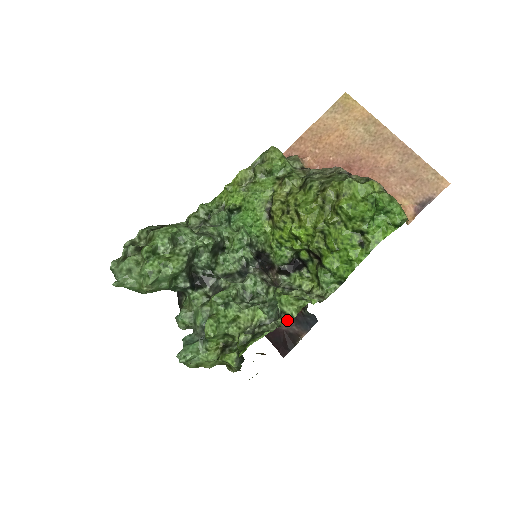
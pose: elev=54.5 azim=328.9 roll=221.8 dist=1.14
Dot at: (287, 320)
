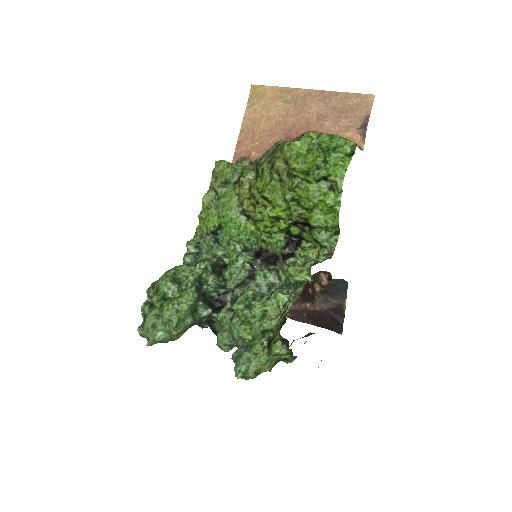
Dot at: (303, 286)
